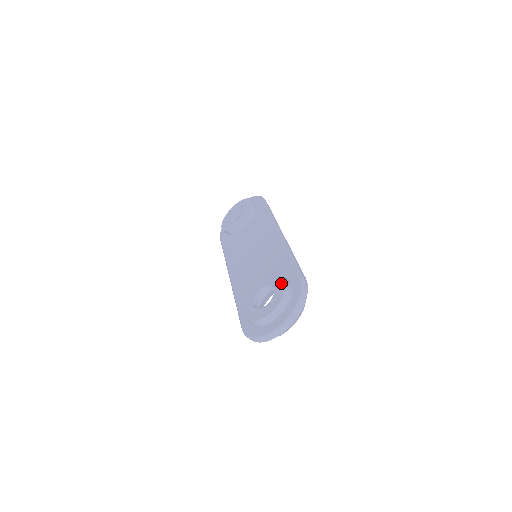
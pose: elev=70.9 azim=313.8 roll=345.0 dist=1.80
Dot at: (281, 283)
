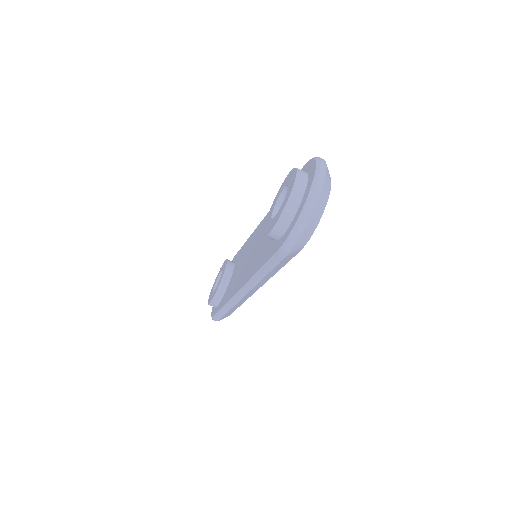
Dot at: (288, 177)
